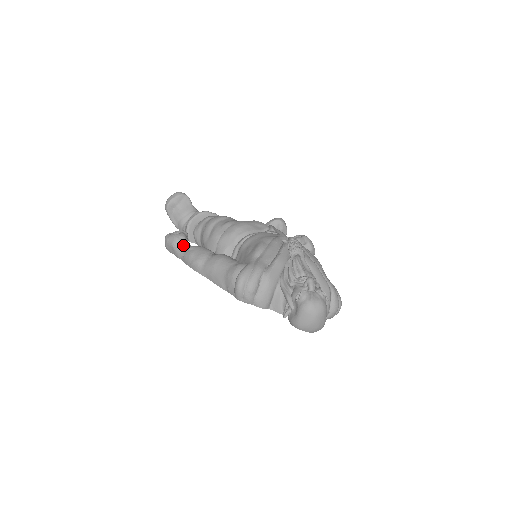
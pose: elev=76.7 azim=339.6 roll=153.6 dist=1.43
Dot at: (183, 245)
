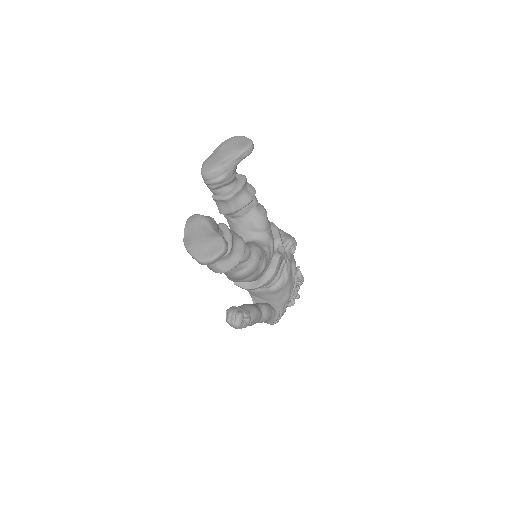
Dot at: occluded
